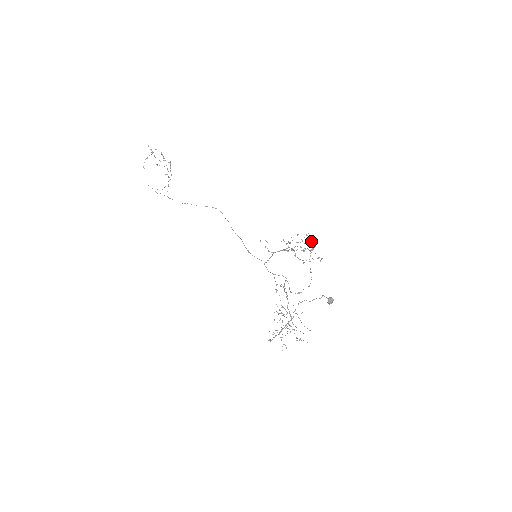
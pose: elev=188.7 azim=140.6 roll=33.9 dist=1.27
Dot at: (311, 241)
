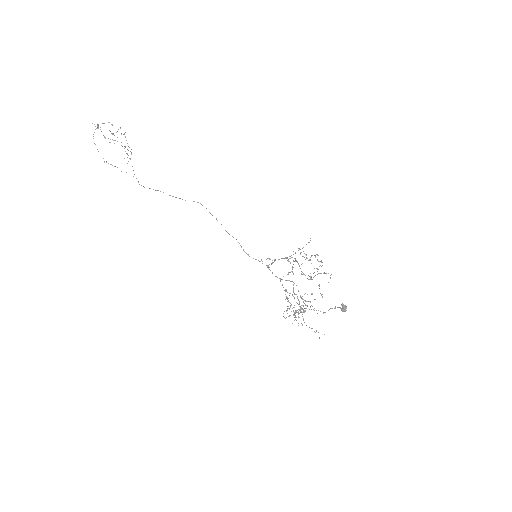
Dot at: occluded
